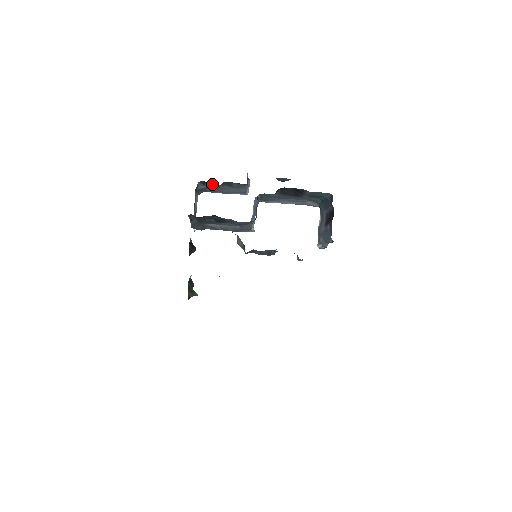
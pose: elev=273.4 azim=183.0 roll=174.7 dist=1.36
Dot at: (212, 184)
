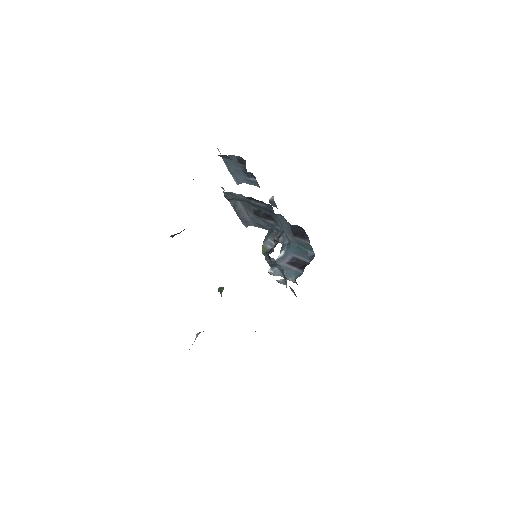
Dot at: (242, 164)
